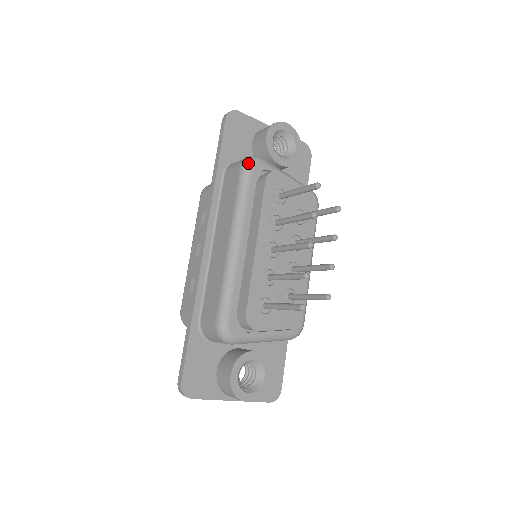
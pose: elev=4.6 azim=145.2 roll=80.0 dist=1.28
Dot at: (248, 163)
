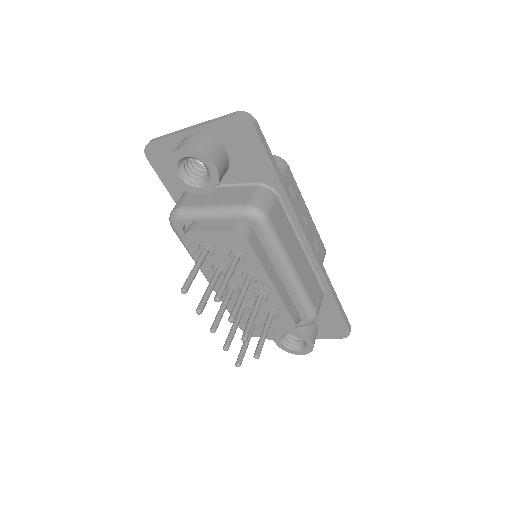
Dot at: occluded
